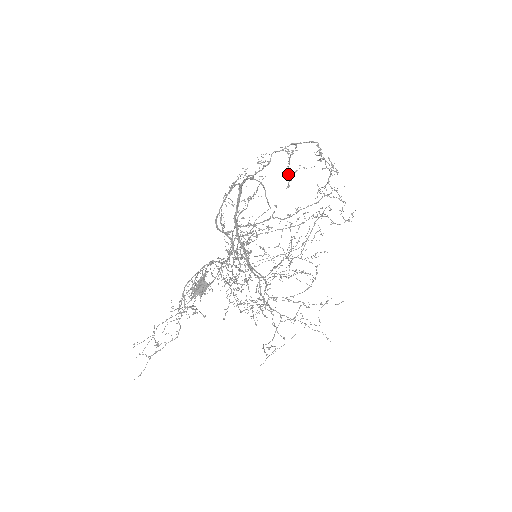
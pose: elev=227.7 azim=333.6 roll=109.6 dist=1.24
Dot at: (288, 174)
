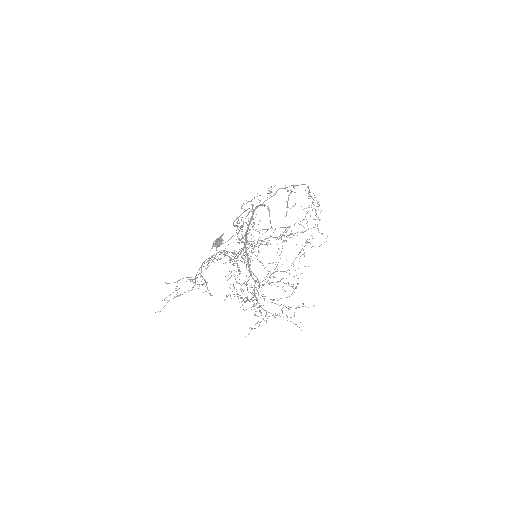
Dot at: (287, 207)
